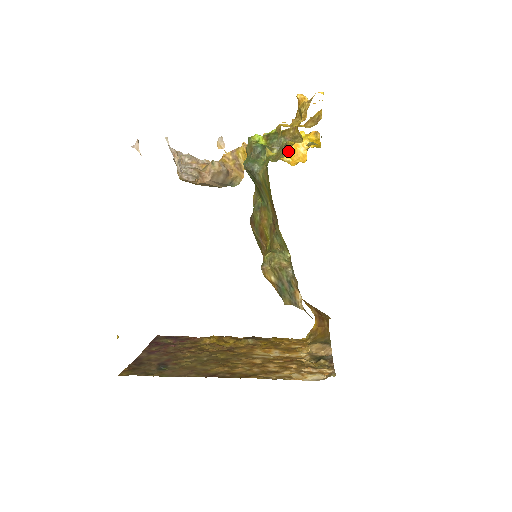
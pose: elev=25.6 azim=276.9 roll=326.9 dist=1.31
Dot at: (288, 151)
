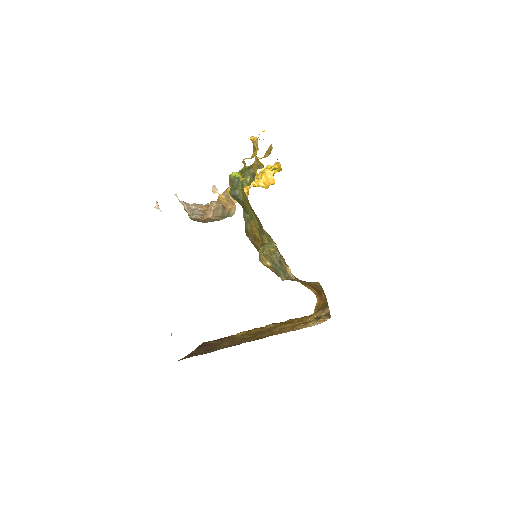
Dot at: (261, 180)
